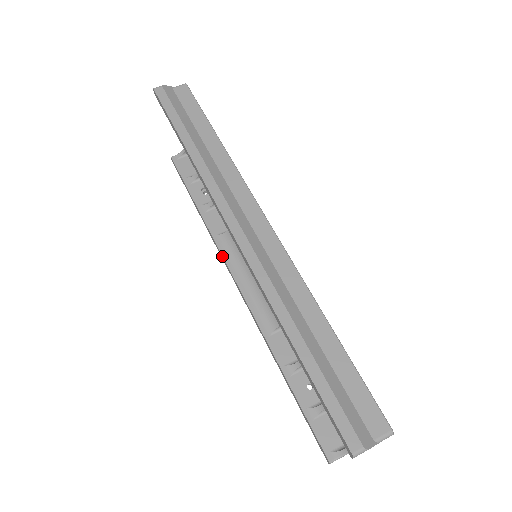
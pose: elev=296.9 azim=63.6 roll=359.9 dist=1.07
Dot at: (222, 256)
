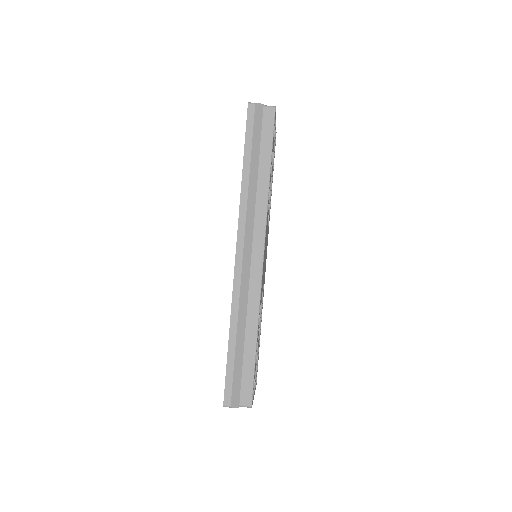
Dot at: occluded
